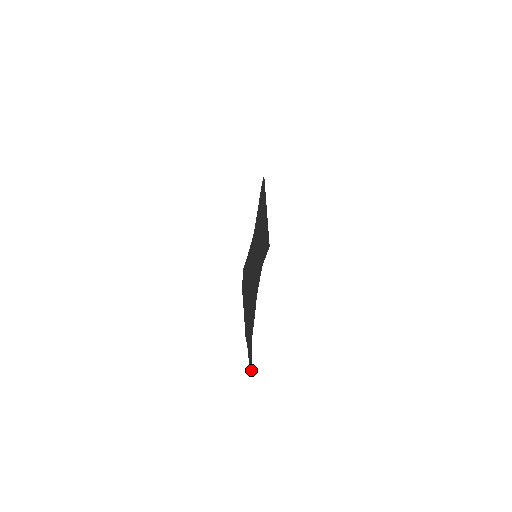
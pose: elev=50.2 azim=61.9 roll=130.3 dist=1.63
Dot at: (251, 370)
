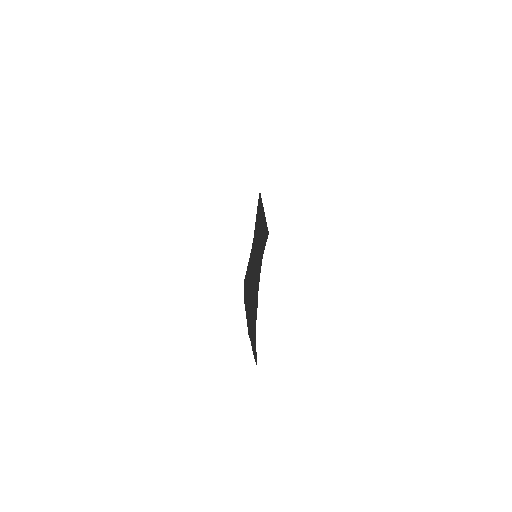
Dot at: (256, 361)
